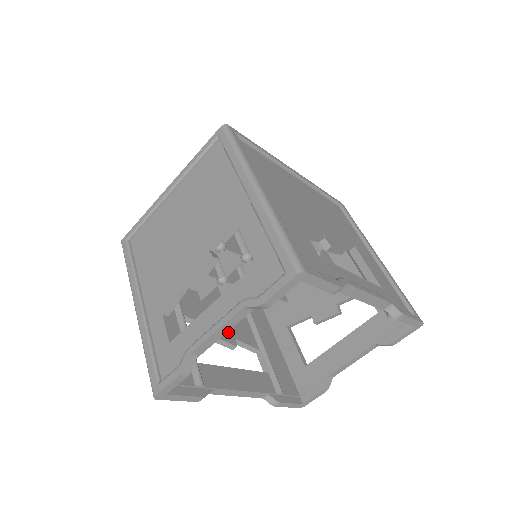
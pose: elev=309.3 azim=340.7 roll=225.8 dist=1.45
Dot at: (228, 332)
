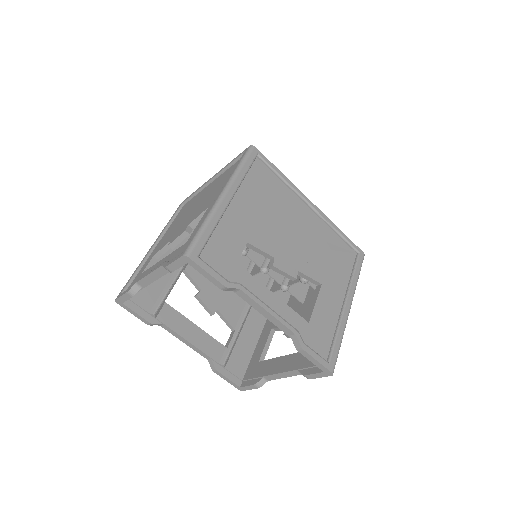
Dot at: (215, 301)
